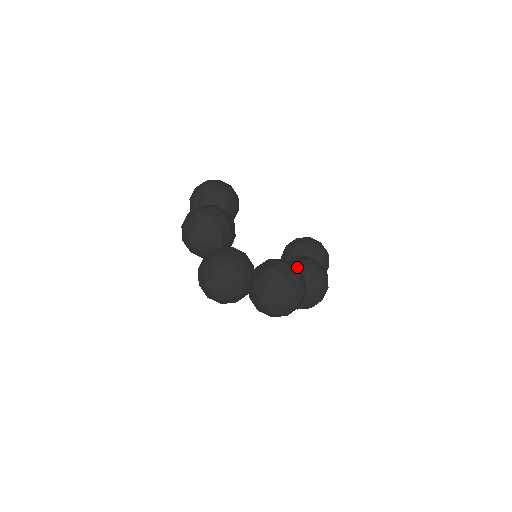
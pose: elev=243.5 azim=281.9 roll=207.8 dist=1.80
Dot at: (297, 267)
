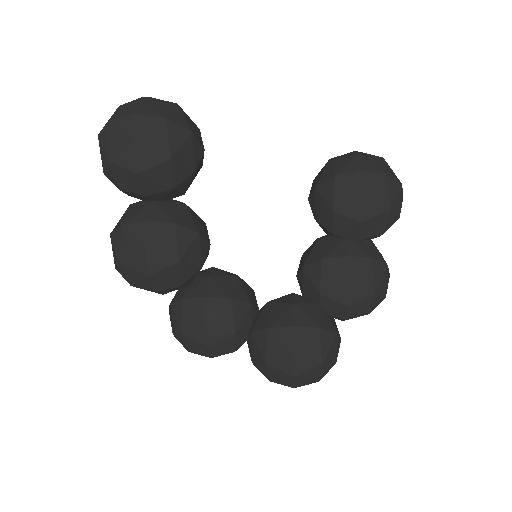
Dot at: (320, 334)
